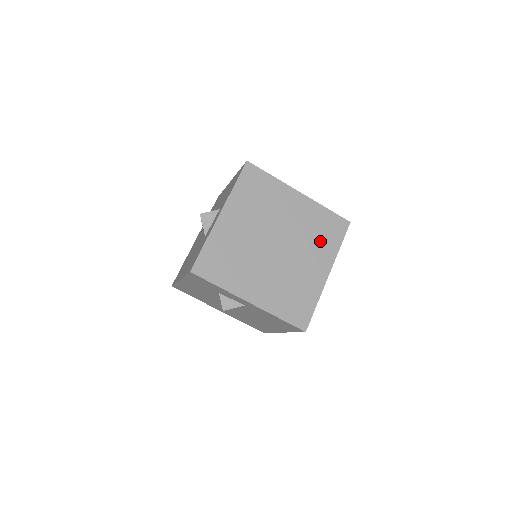
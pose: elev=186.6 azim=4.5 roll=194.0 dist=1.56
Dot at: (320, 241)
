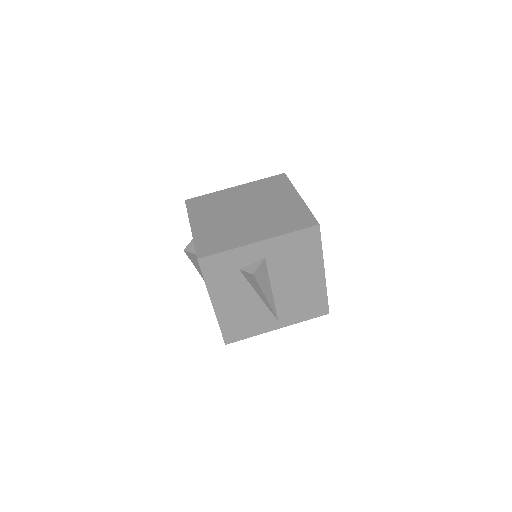
Dot at: (274, 191)
